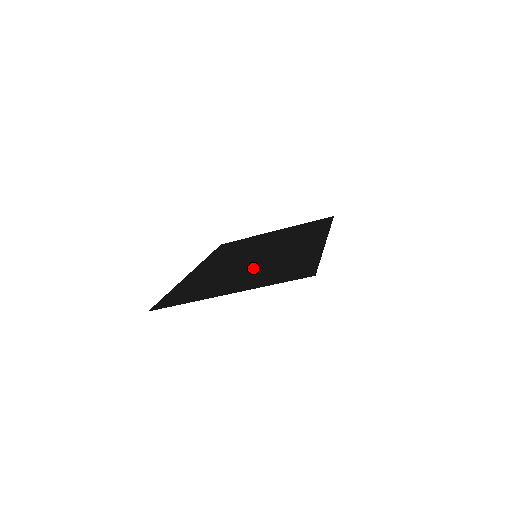
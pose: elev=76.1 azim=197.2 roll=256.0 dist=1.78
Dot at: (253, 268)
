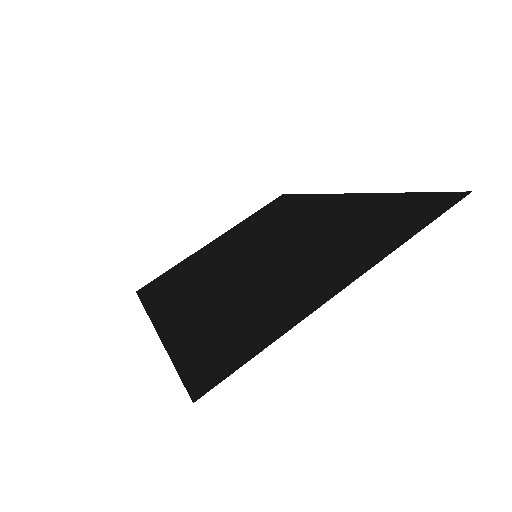
Dot at: (297, 257)
